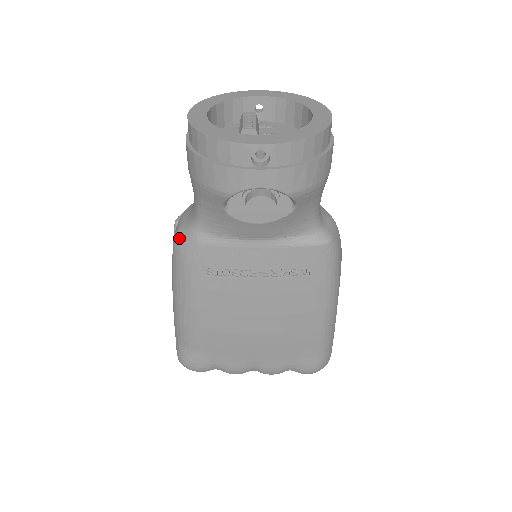
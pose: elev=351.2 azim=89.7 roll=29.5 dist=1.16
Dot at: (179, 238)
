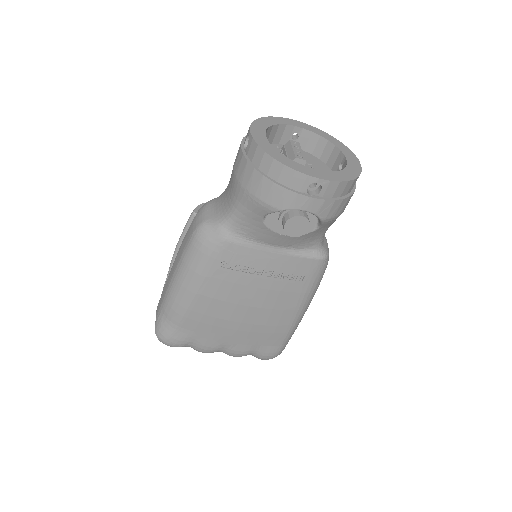
Dot at: (203, 230)
